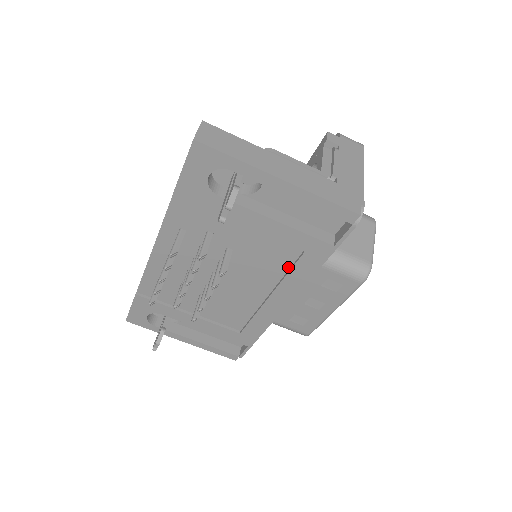
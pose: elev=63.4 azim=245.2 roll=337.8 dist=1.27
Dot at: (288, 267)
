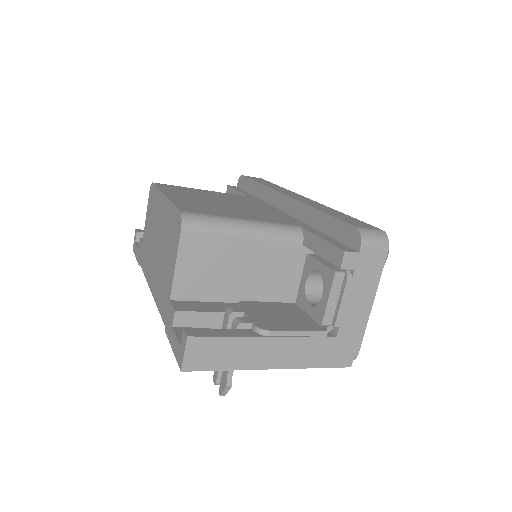
Dot at: occluded
